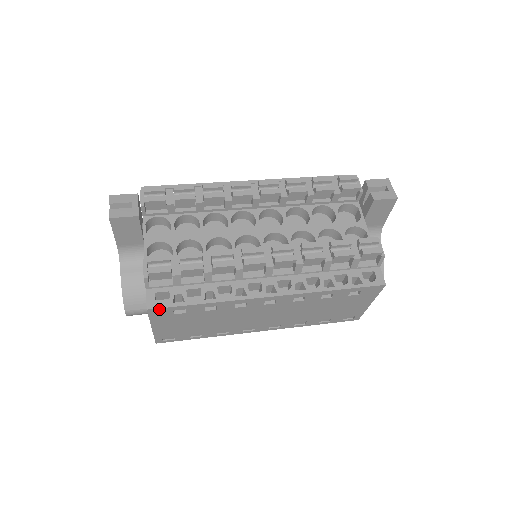
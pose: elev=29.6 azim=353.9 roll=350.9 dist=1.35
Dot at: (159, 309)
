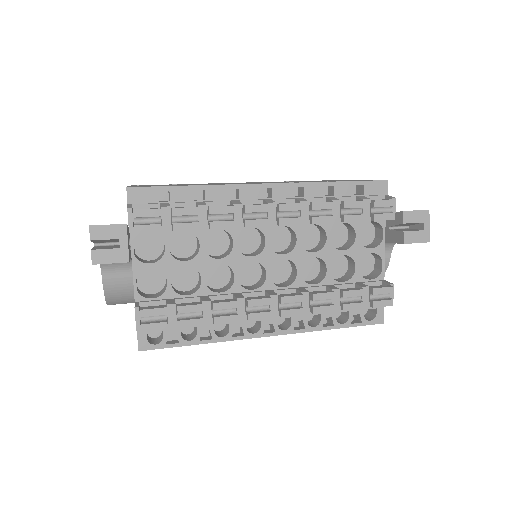
Dot at: (151, 349)
